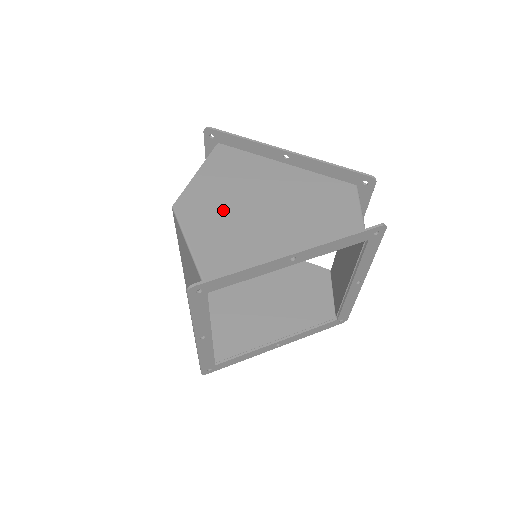
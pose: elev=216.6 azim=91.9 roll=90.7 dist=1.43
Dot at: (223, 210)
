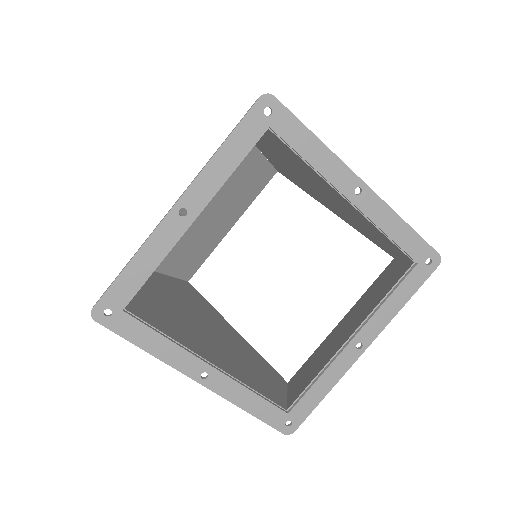
Dot at: occluded
